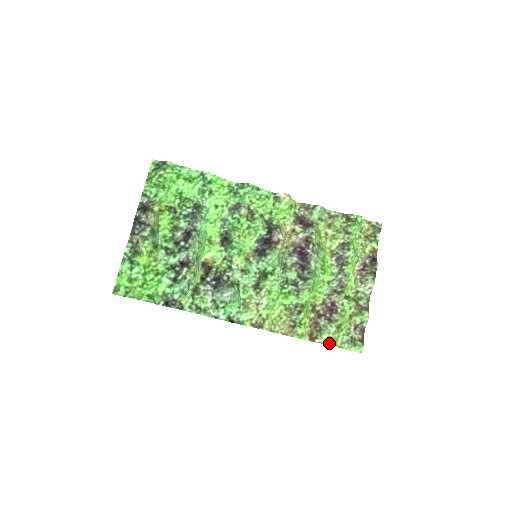
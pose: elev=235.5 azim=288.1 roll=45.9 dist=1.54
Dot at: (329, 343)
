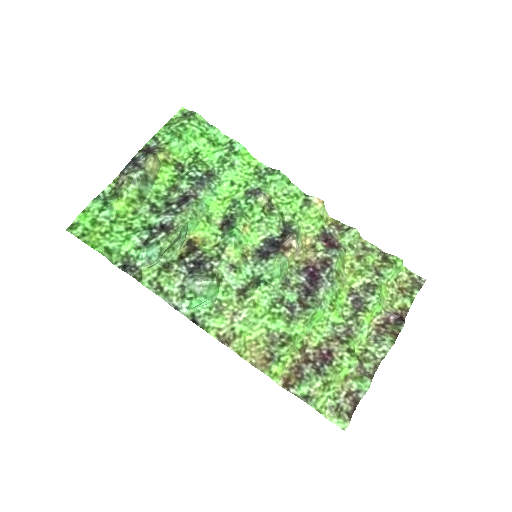
Dot at: (306, 399)
